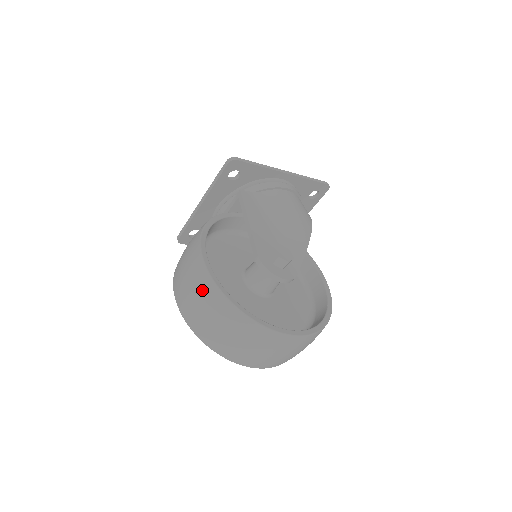
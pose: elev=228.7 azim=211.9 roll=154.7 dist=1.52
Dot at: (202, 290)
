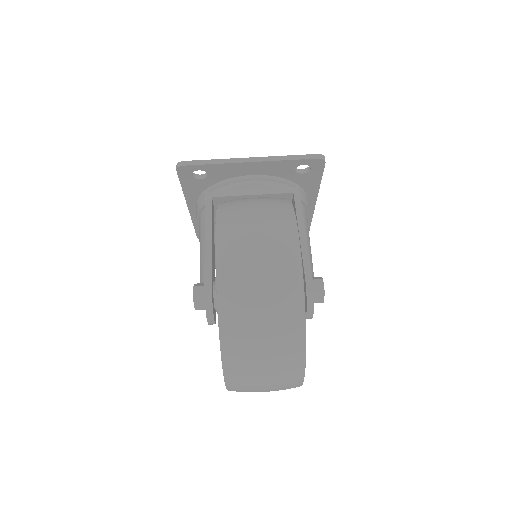
Dot at: (281, 281)
